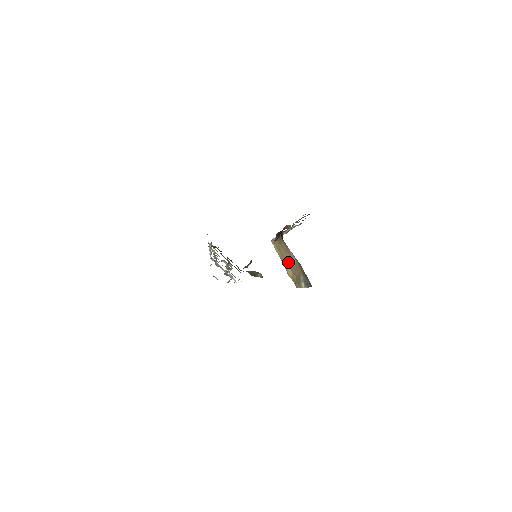
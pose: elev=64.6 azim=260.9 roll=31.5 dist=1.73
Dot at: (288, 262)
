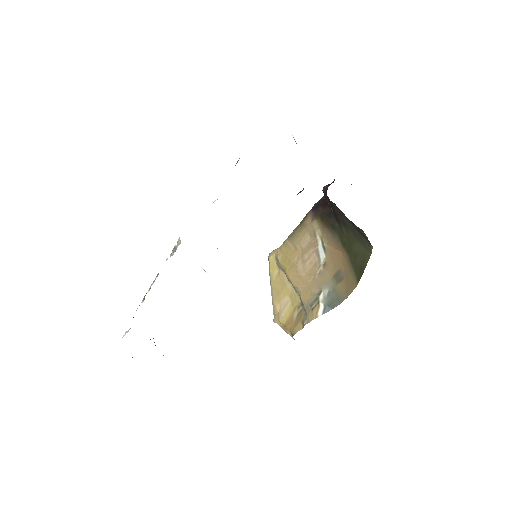
Dot at: (300, 275)
